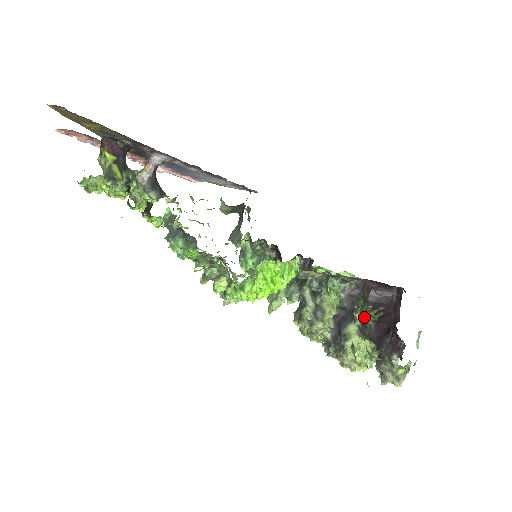
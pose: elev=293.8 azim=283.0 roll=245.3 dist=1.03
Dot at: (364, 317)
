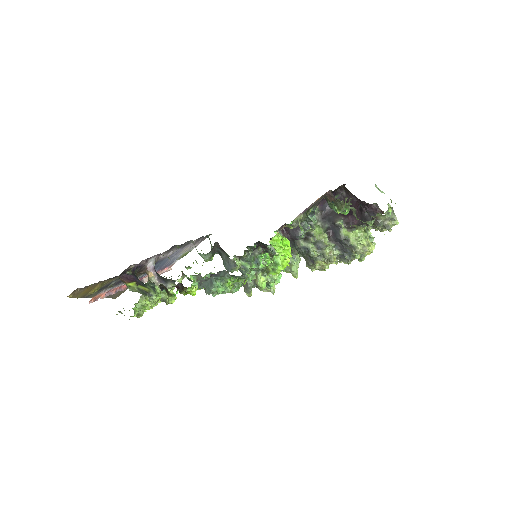
Dot at: occluded
